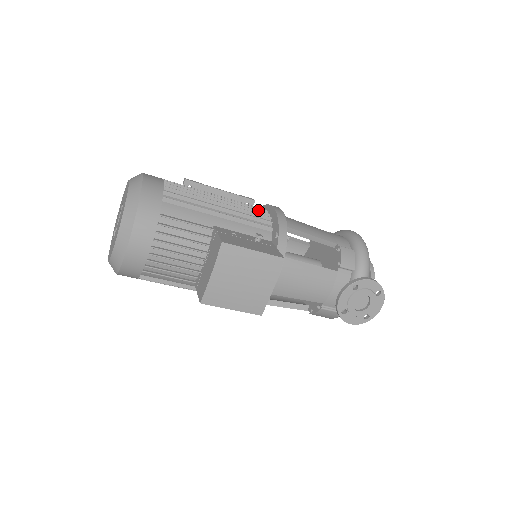
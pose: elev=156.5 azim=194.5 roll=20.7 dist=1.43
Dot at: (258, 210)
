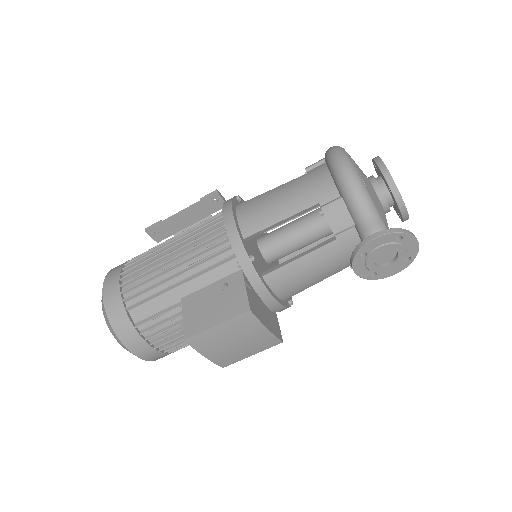
Dot at: (211, 238)
